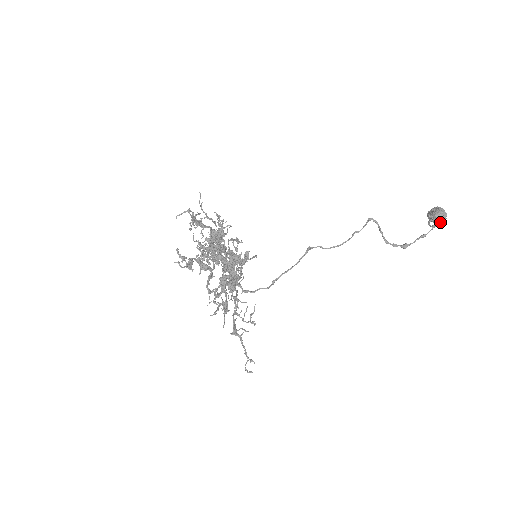
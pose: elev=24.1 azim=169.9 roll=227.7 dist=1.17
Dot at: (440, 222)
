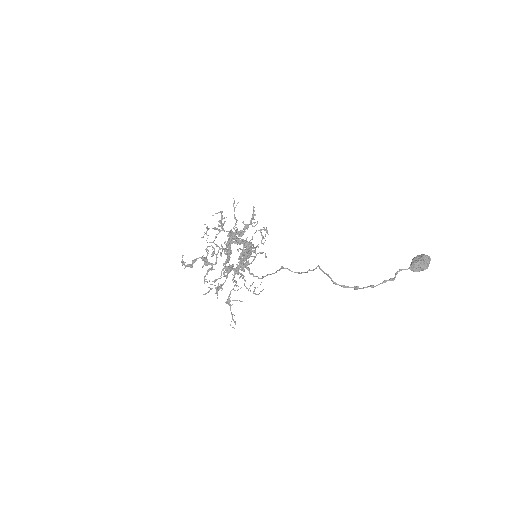
Dot at: (417, 271)
